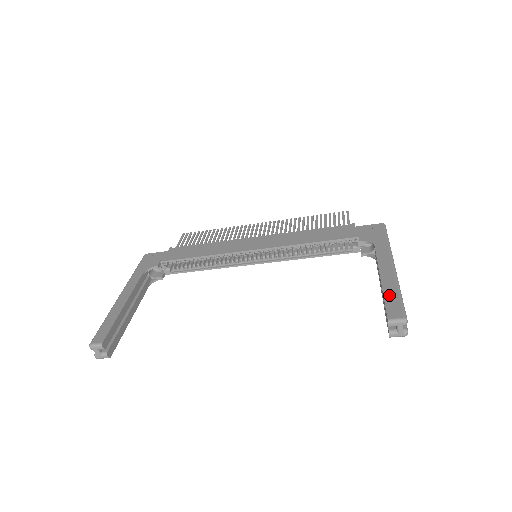
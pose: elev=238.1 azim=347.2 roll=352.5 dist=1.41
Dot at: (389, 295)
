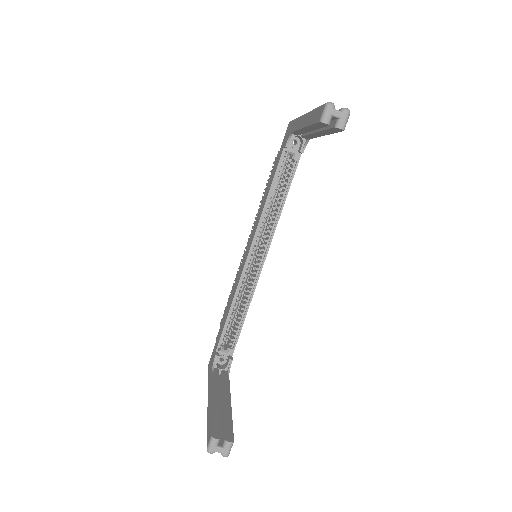
Dot at: (312, 119)
